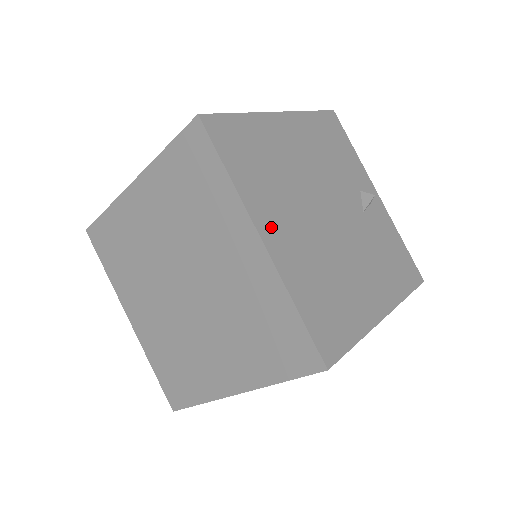
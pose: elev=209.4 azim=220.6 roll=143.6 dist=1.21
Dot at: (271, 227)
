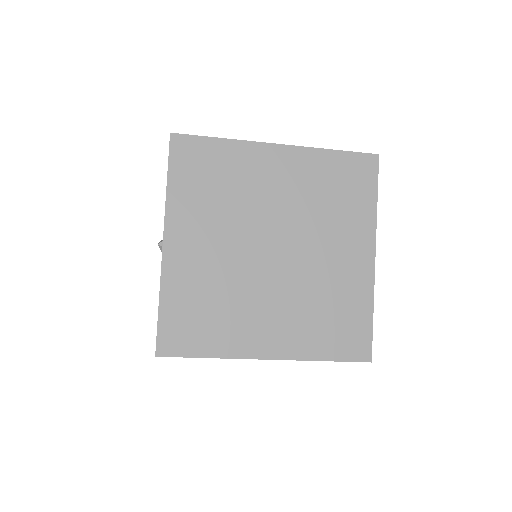
Dot at: occluded
